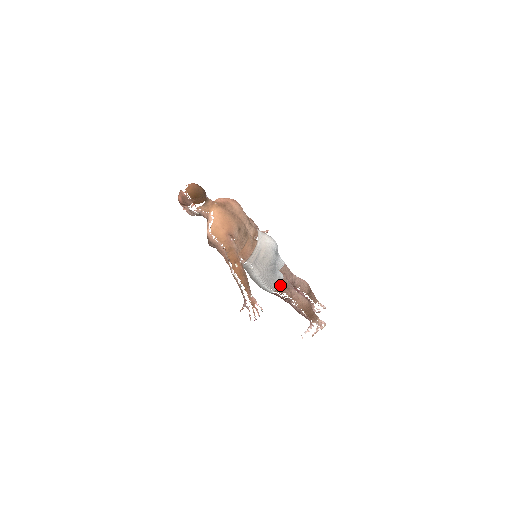
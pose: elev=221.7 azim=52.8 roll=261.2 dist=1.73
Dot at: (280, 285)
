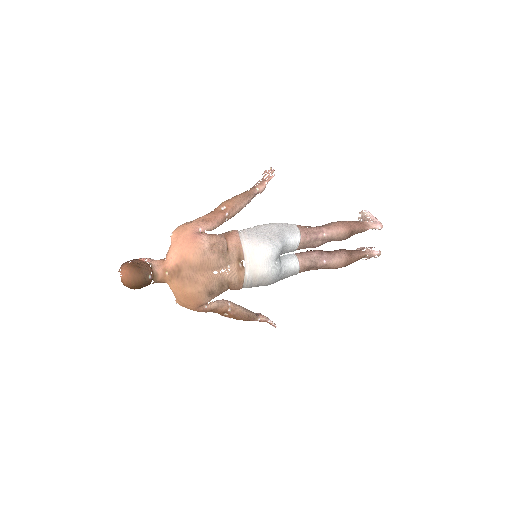
Dot at: occluded
